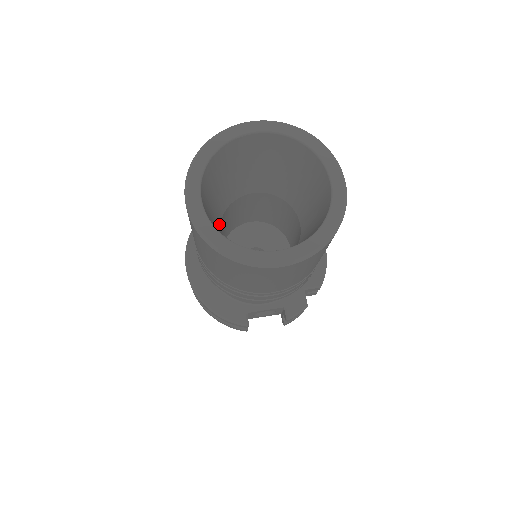
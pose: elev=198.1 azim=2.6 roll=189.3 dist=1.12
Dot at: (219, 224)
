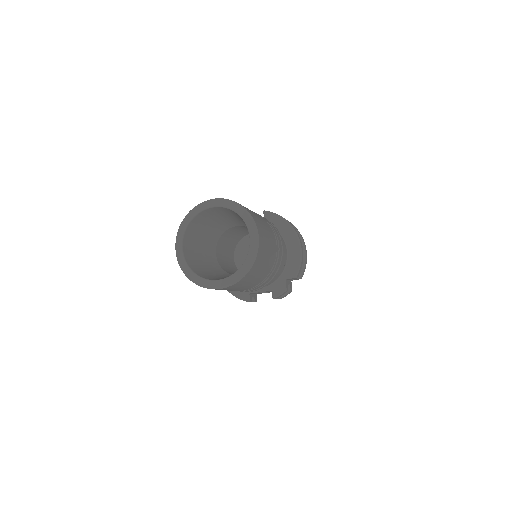
Dot at: (214, 248)
